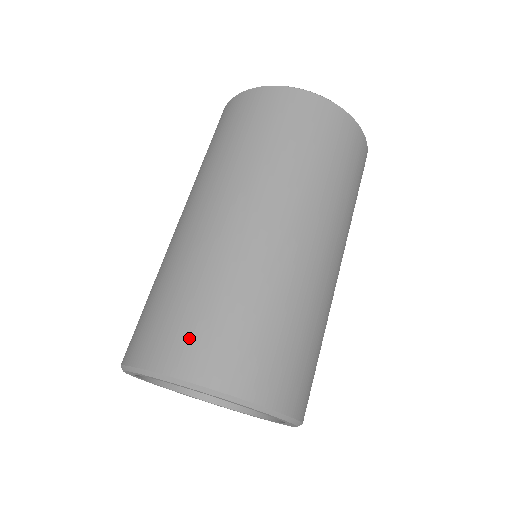
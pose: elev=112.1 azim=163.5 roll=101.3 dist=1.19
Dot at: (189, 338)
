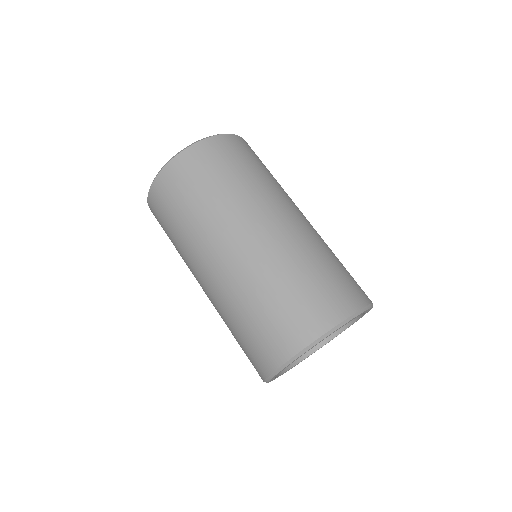
Dot at: (311, 308)
